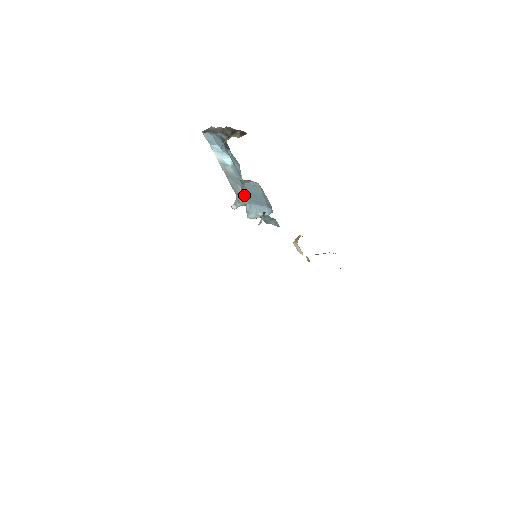
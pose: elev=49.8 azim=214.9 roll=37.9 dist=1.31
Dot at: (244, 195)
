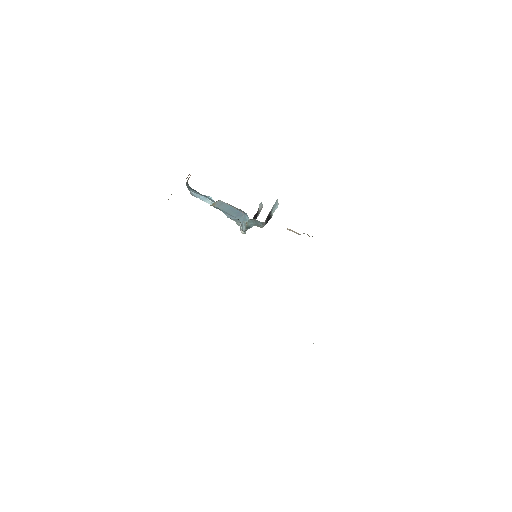
Dot at: (229, 217)
